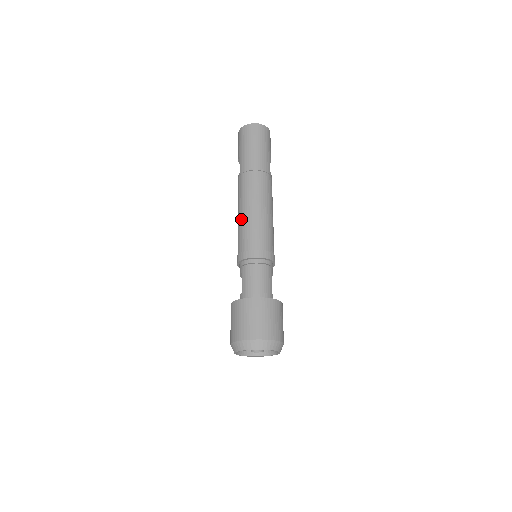
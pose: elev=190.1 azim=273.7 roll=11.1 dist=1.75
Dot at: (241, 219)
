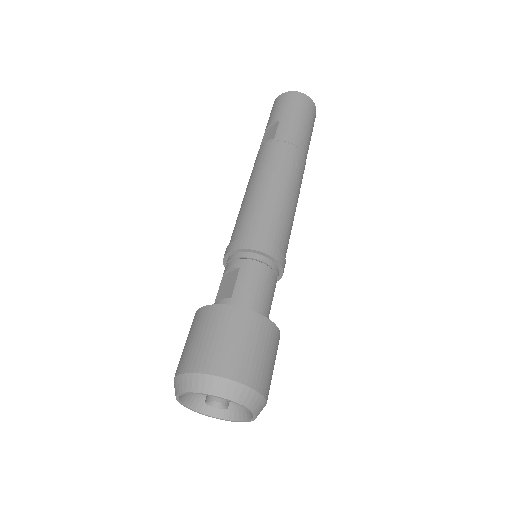
Dot at: (262, 194)
